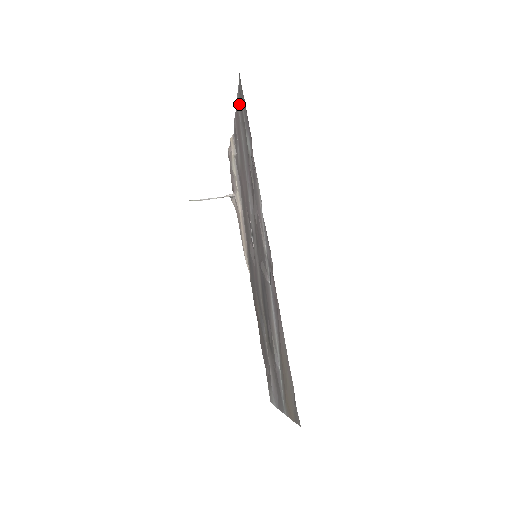
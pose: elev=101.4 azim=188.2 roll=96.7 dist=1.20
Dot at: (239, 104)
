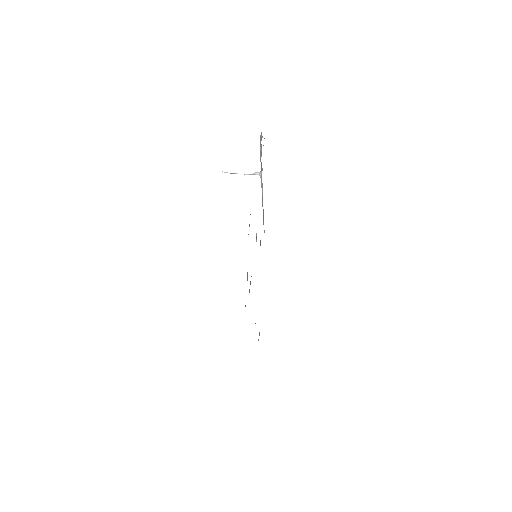
Dot at: occluded
